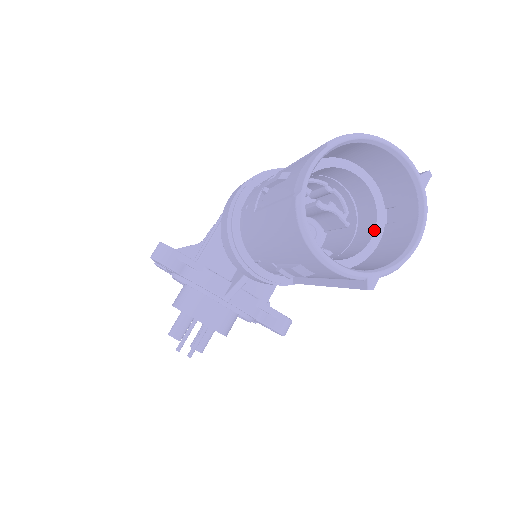
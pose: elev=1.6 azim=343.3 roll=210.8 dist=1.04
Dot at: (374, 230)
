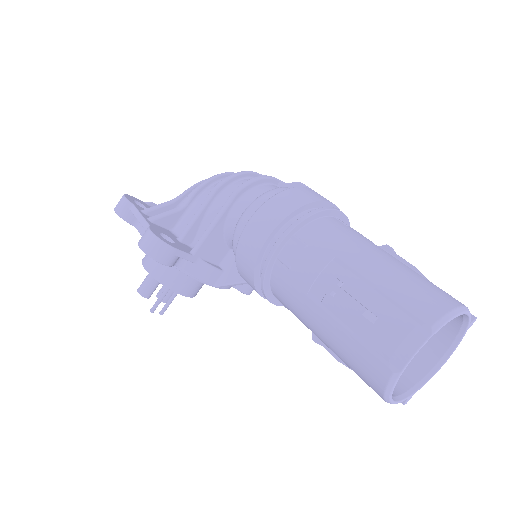
Dot at: occluded
